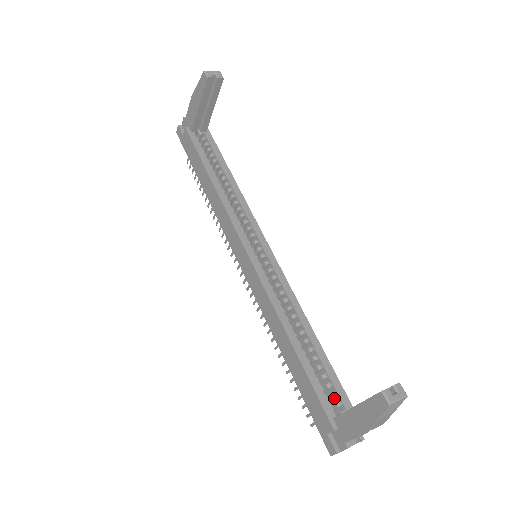
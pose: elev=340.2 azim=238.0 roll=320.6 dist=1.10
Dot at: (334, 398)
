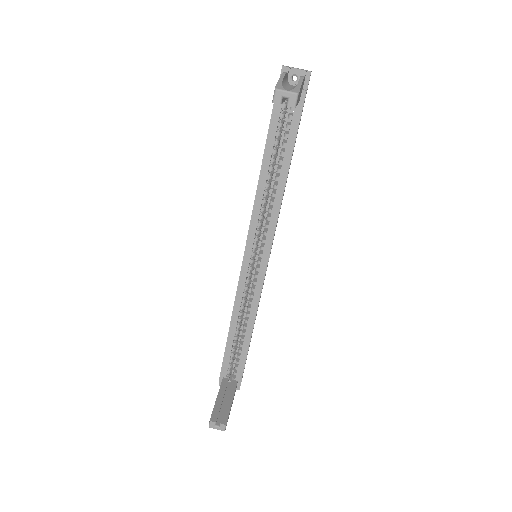
Dot at: occluded
